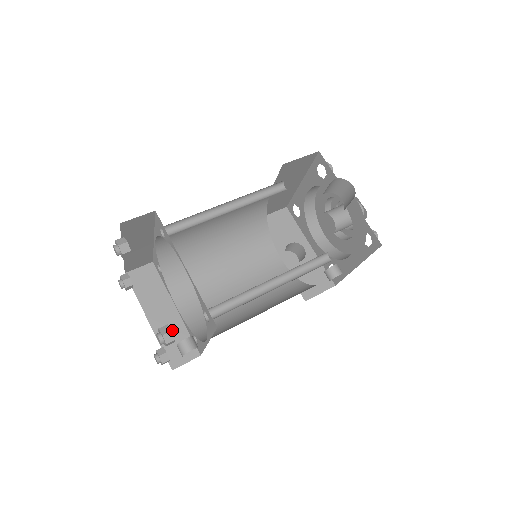
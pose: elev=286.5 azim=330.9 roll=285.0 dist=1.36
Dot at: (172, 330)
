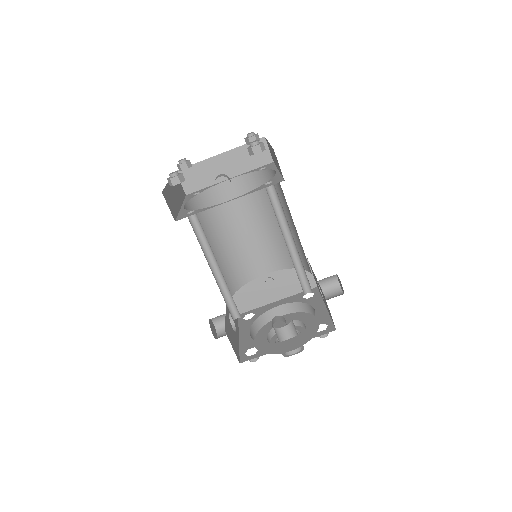
Dot at: (174, 199)
